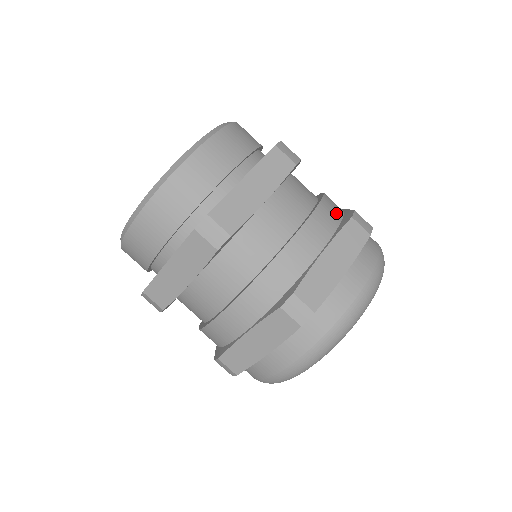
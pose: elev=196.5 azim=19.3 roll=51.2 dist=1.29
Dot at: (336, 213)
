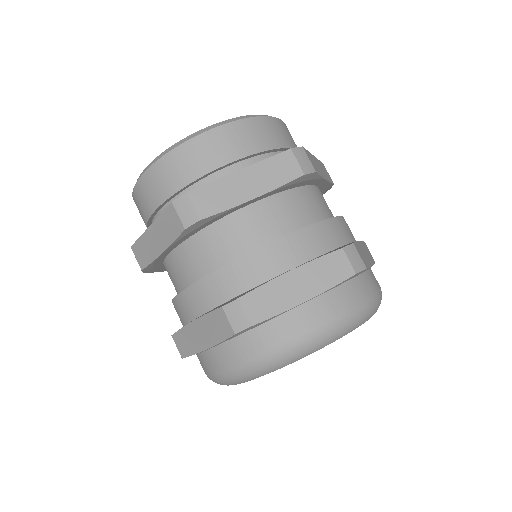
Dot at: occluded
